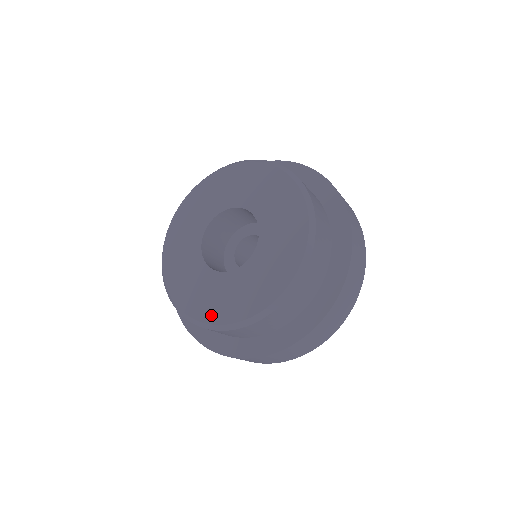
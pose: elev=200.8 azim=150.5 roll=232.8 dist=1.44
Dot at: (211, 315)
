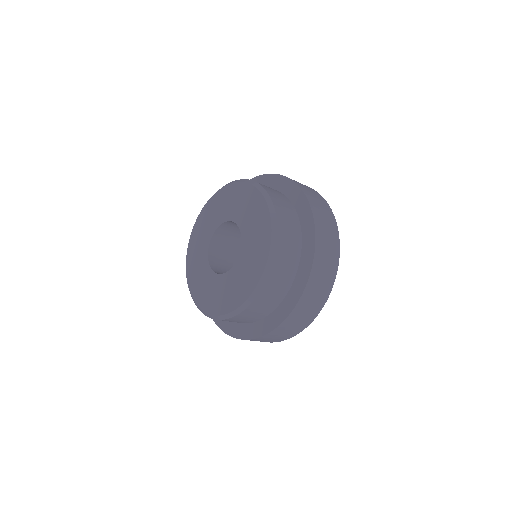
Dot at: (194, 292)
